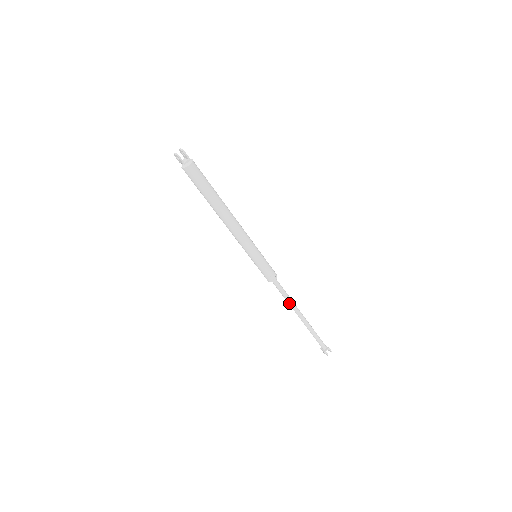
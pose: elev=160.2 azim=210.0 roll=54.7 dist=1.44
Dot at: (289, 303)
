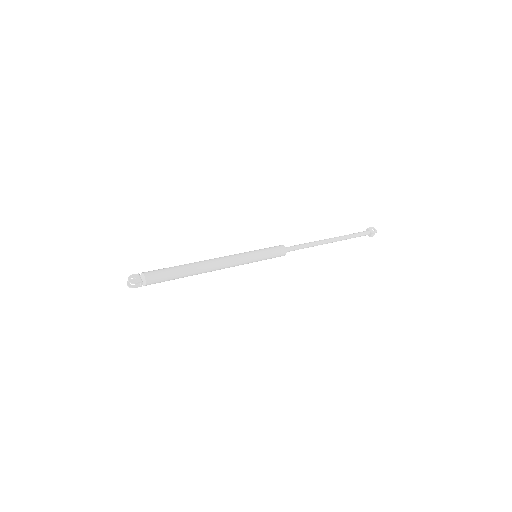
Dot at: occluded
